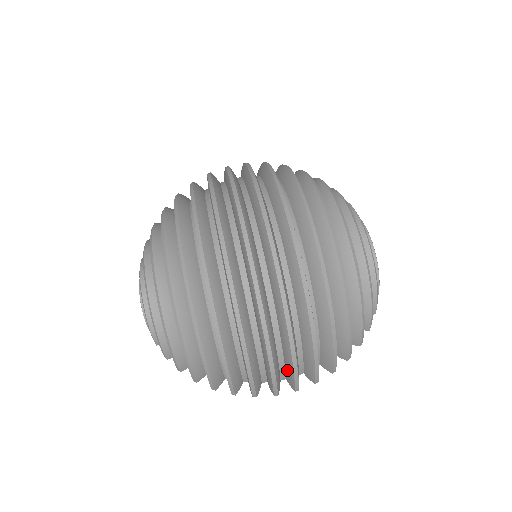
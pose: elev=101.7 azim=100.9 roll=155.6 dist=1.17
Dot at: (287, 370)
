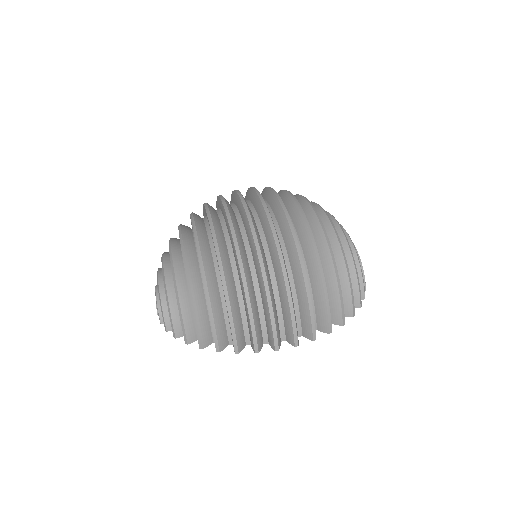
Dot at: (285, 319)
